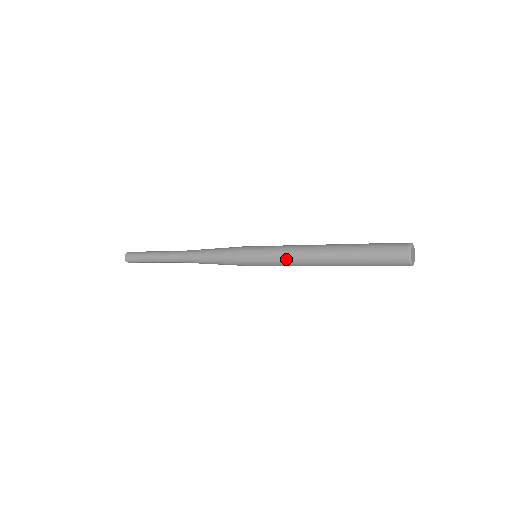
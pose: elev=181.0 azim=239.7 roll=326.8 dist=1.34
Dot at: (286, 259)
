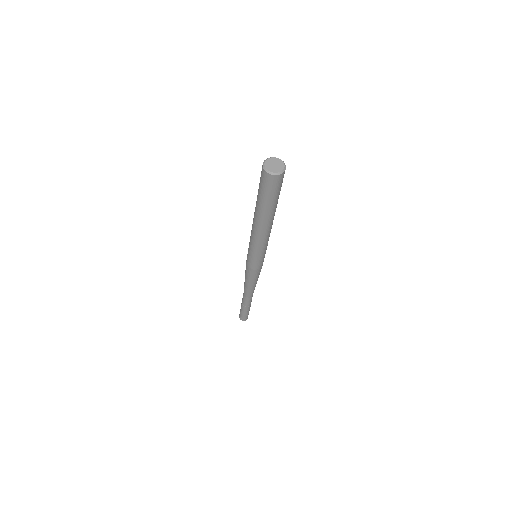
Dot at: (255, 245)
